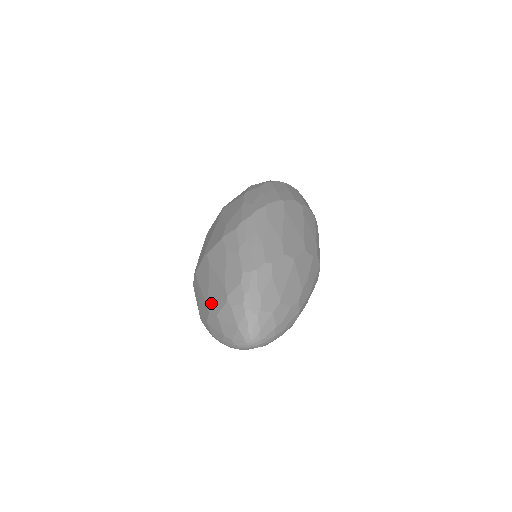
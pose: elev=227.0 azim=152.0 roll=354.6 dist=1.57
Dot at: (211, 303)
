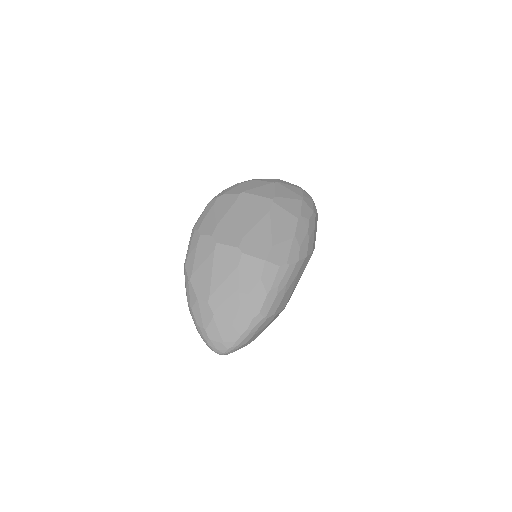
Dot at: (216, 298)
